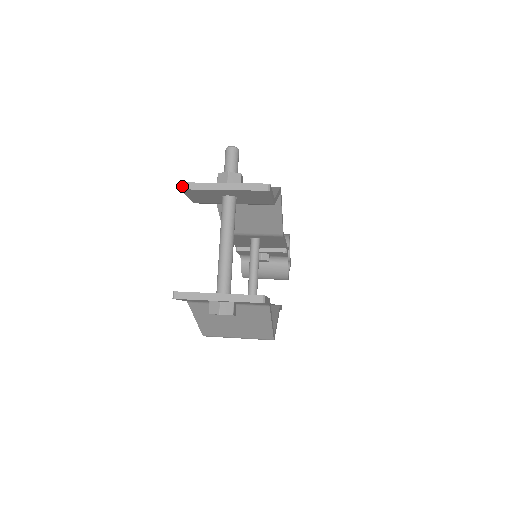
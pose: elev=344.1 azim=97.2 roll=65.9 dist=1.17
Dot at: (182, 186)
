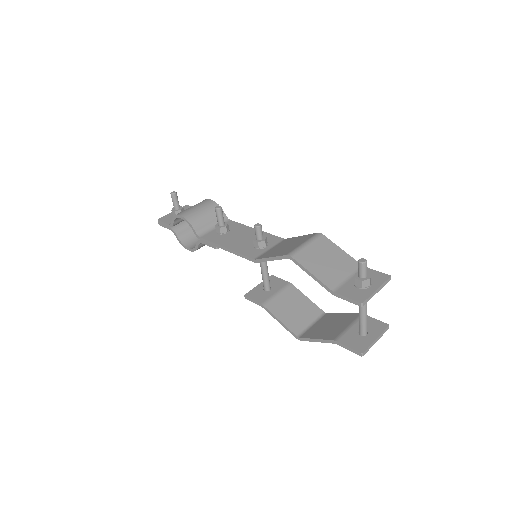
Dot at: (363, 305)
